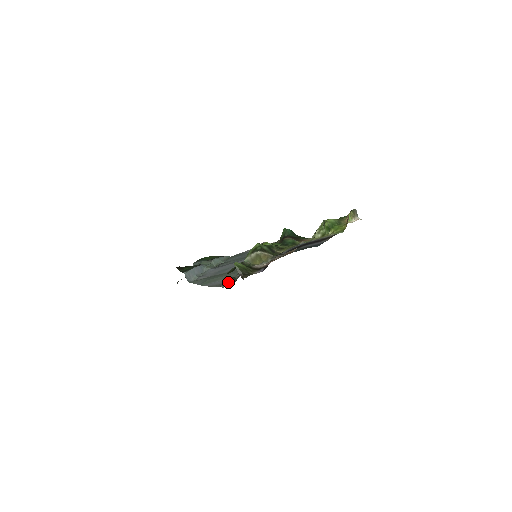
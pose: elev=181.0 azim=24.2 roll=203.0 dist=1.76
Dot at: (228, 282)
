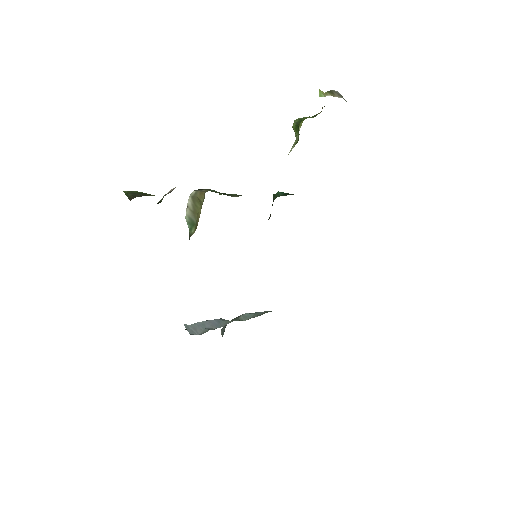
Dot at: occluded
